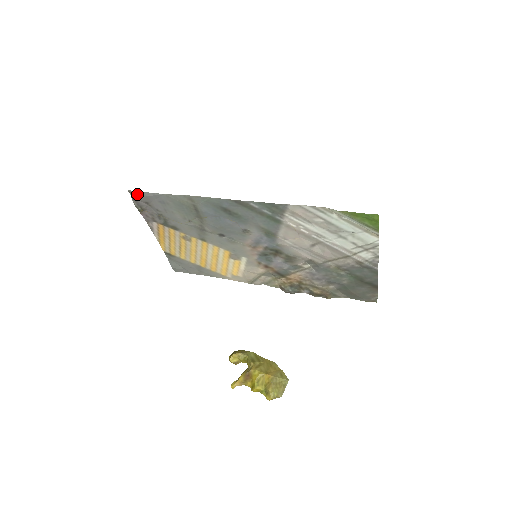
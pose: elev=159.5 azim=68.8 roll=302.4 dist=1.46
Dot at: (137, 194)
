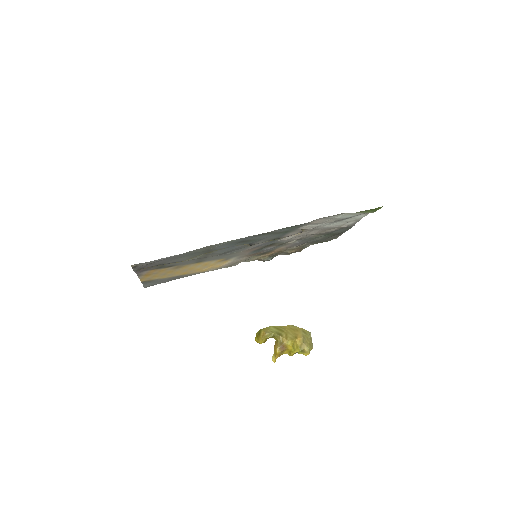
Dot at: (142, 263)
